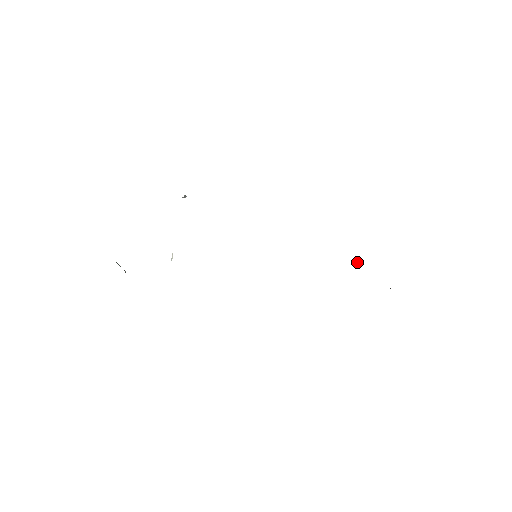
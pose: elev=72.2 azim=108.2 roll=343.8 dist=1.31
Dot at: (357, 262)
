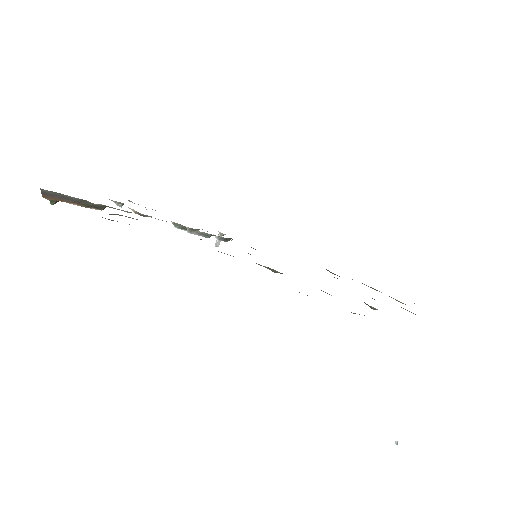
Dot at: (372, 307)
